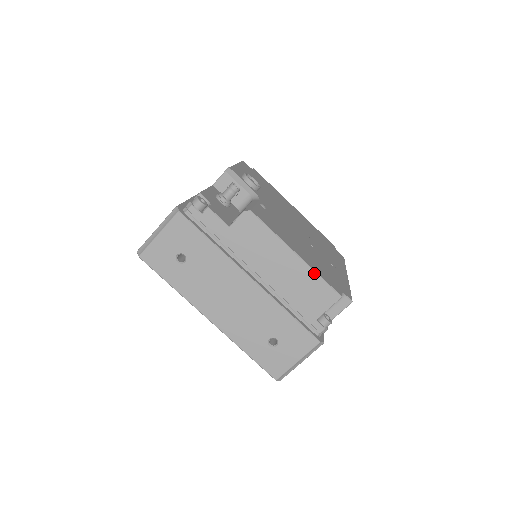
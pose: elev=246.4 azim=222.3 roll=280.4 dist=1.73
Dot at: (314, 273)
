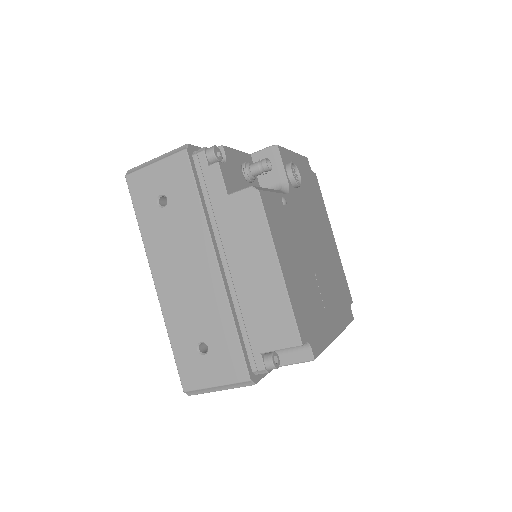
Dot at: (287, 299)
